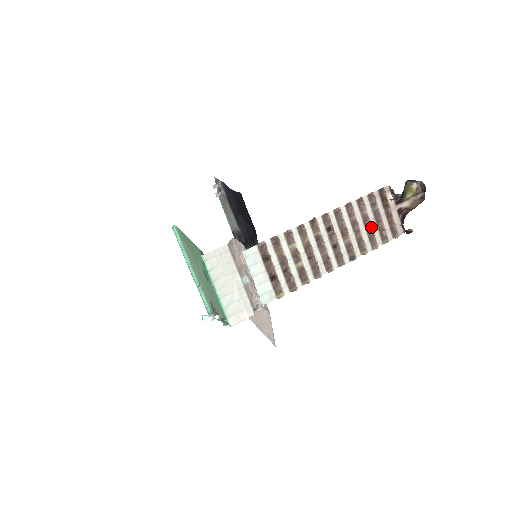
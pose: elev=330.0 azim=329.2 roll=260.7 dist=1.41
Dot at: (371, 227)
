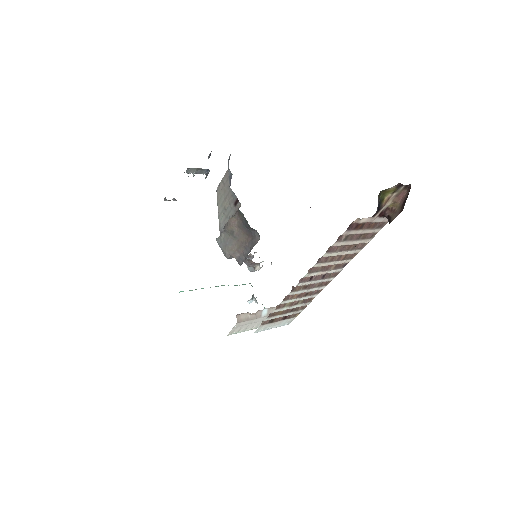
Dot at: (353, 245)
